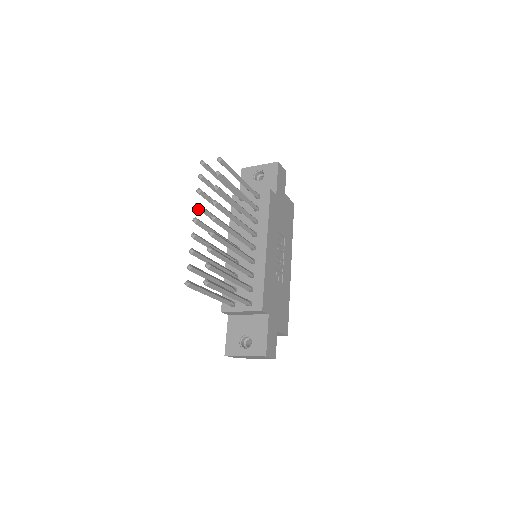
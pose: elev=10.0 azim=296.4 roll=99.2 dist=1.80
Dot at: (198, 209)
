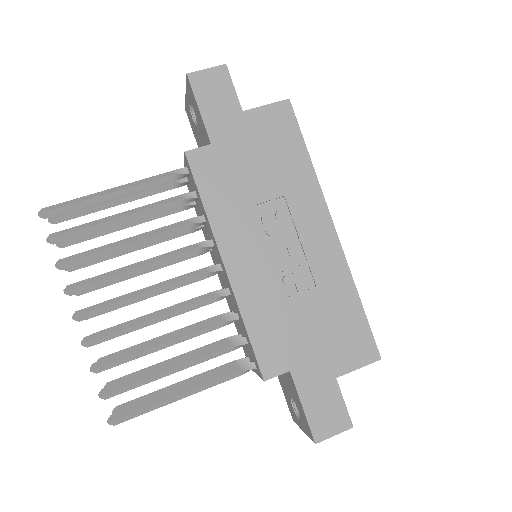
Dot at: (82, 294)
